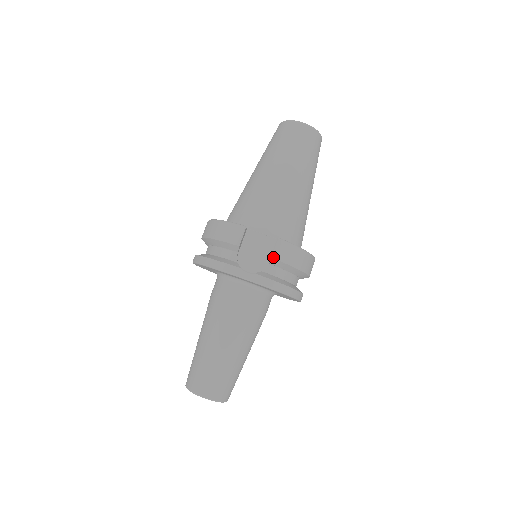
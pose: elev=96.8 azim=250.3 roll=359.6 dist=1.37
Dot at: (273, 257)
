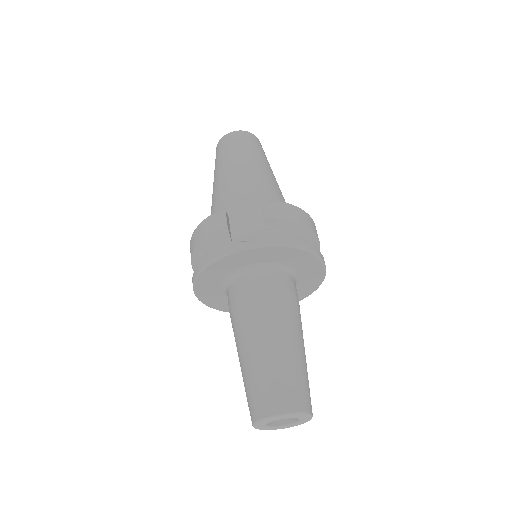
Dot at: (266, 217)
